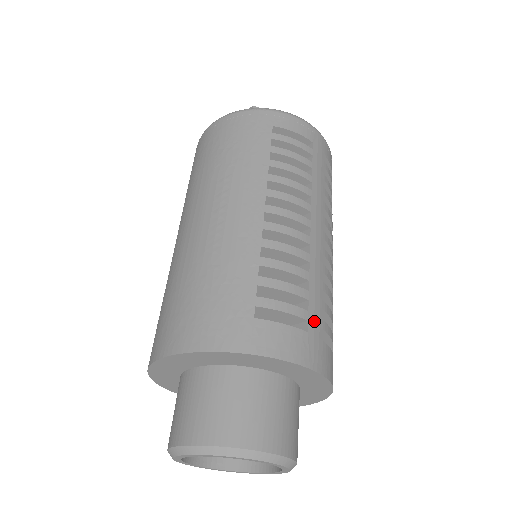
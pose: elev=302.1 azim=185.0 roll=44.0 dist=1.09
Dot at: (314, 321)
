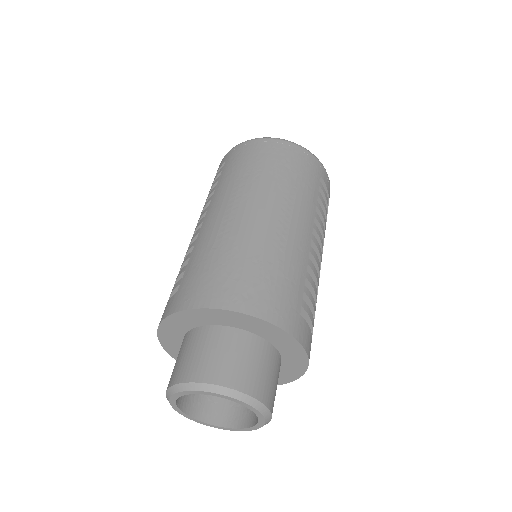
Dot at: occluded
